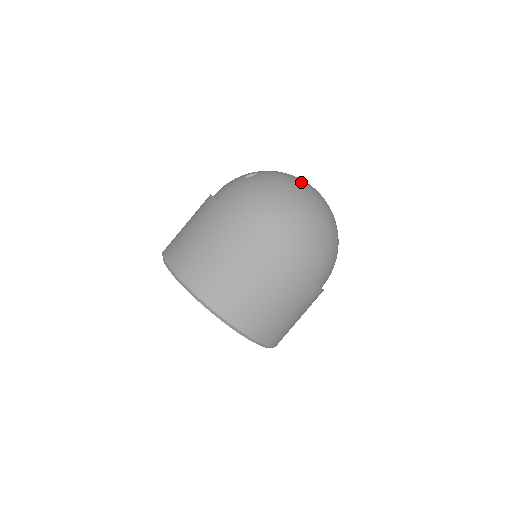
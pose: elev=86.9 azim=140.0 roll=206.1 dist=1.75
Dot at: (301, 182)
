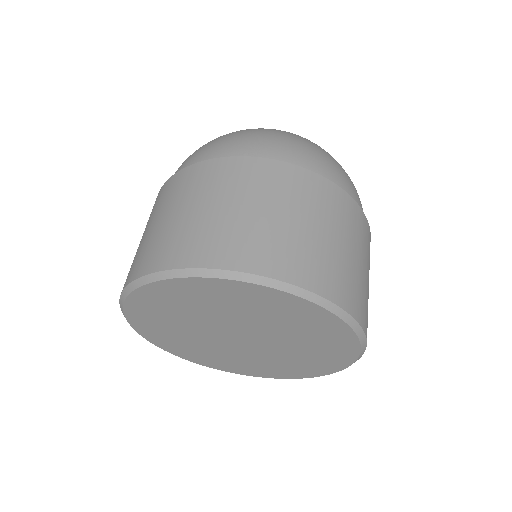
Dot at: occluded
